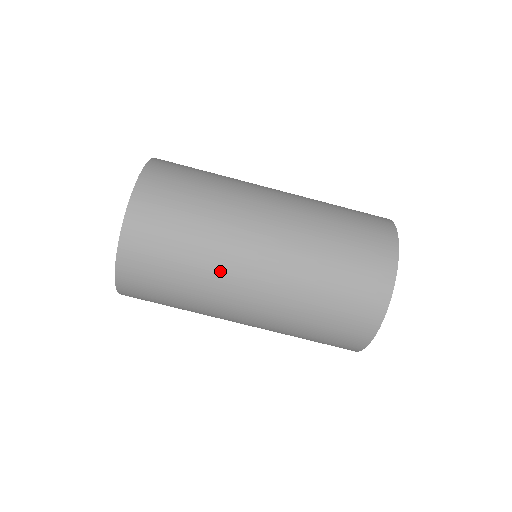
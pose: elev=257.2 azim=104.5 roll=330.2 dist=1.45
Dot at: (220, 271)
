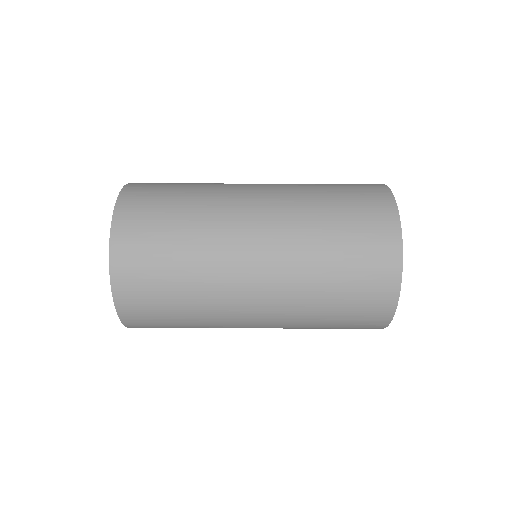
Dot at: (222, 187)
